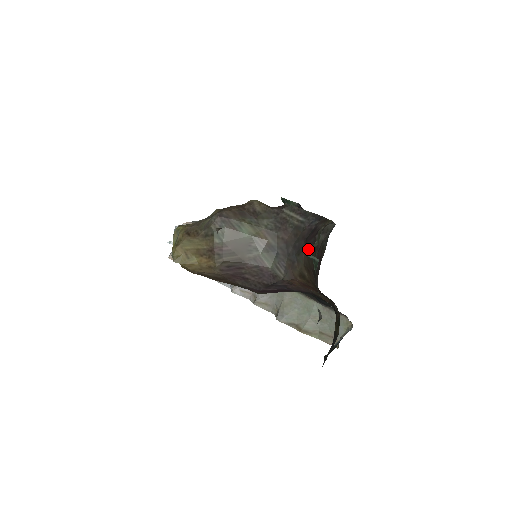
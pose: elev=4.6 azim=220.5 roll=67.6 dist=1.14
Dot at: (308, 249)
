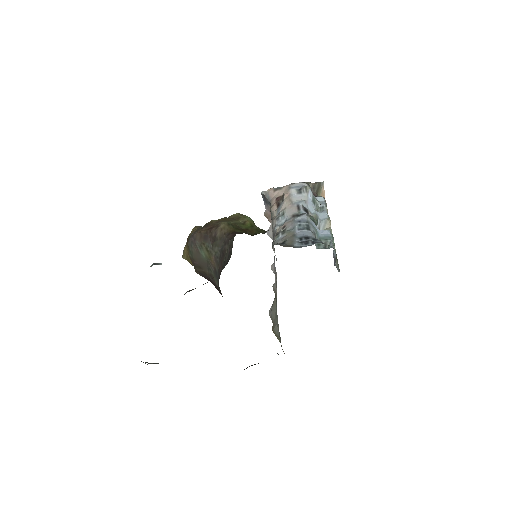
Dot at: occluded
